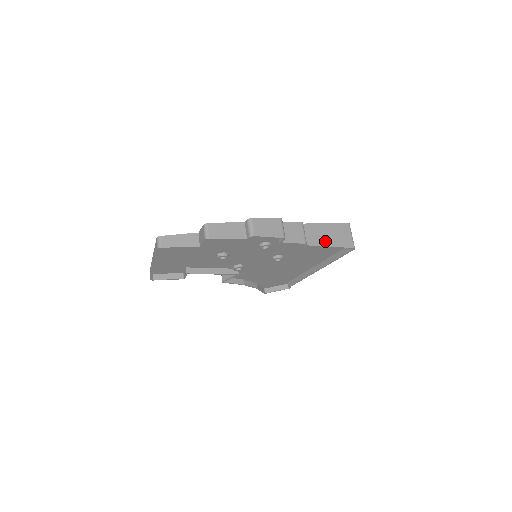
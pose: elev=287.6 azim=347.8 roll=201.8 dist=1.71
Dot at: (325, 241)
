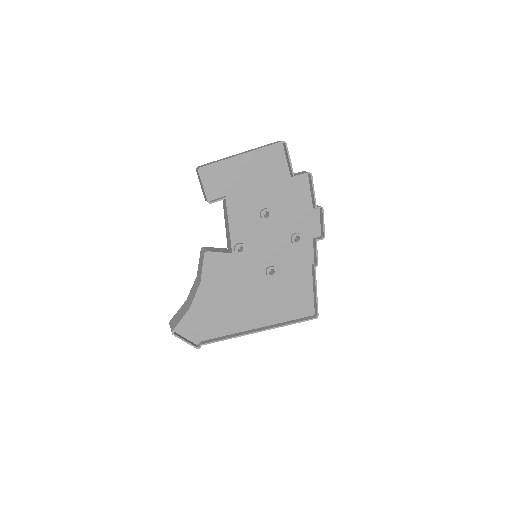
Dot at: occluded
